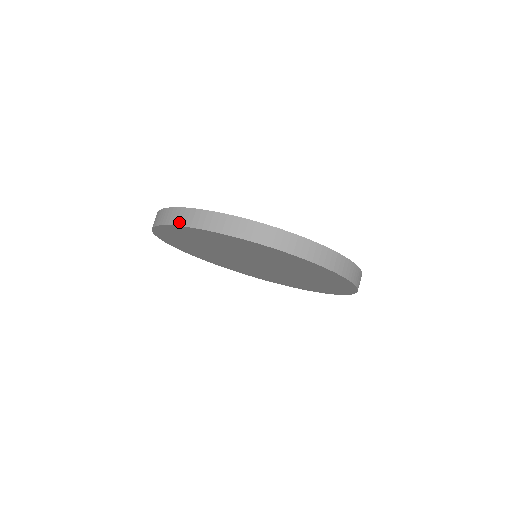
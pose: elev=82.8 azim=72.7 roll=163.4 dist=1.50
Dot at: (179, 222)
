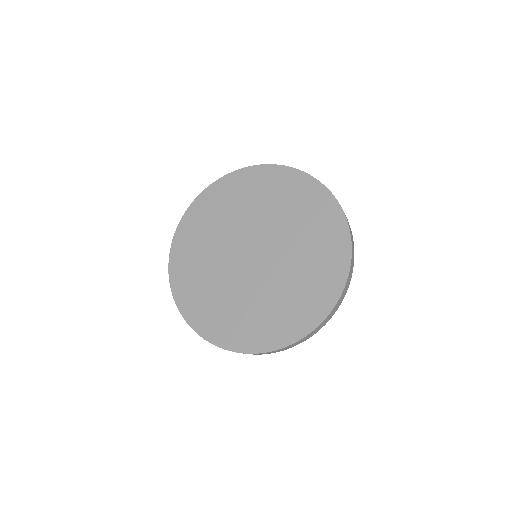
Dot at: (303, 172)
